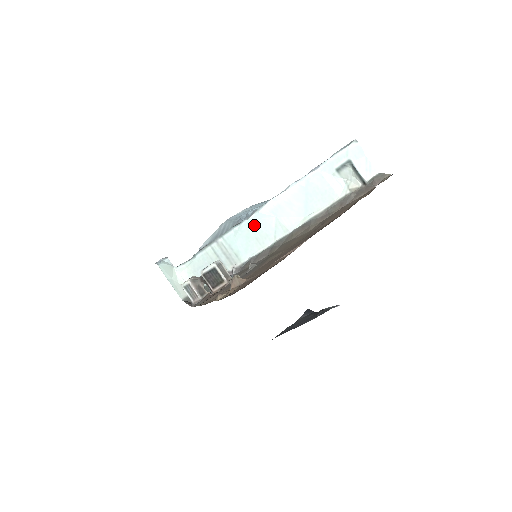
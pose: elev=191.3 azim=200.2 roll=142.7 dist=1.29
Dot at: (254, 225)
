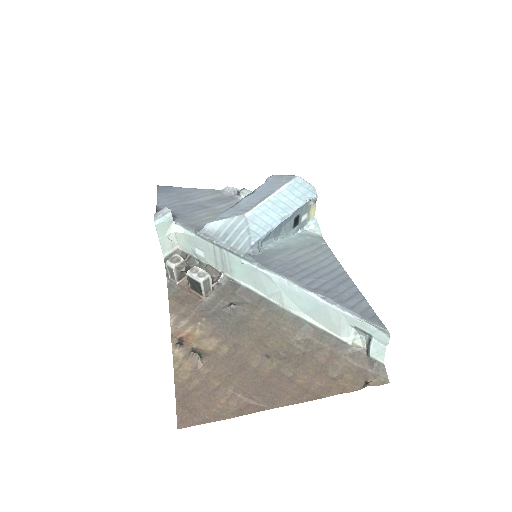
Dot at: (259, 275)
